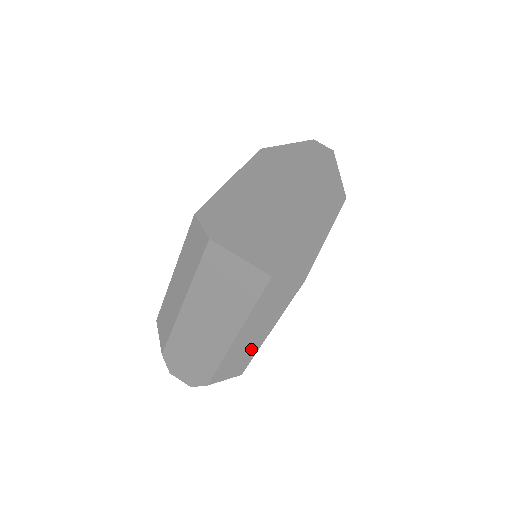
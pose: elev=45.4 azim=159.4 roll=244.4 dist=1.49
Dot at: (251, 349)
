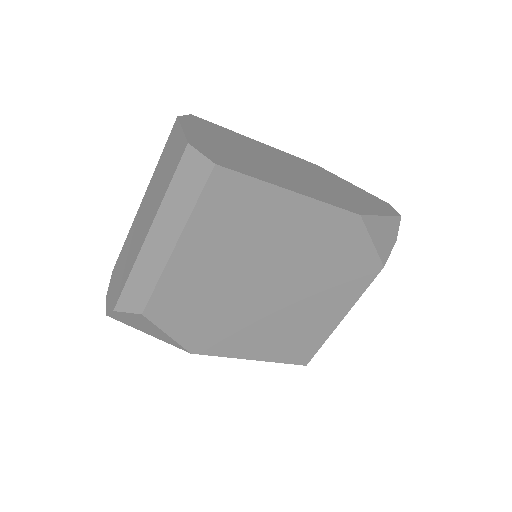
Dot at: (156, 267)
